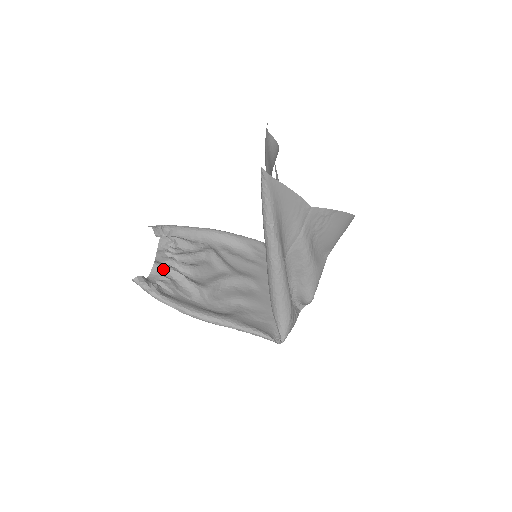
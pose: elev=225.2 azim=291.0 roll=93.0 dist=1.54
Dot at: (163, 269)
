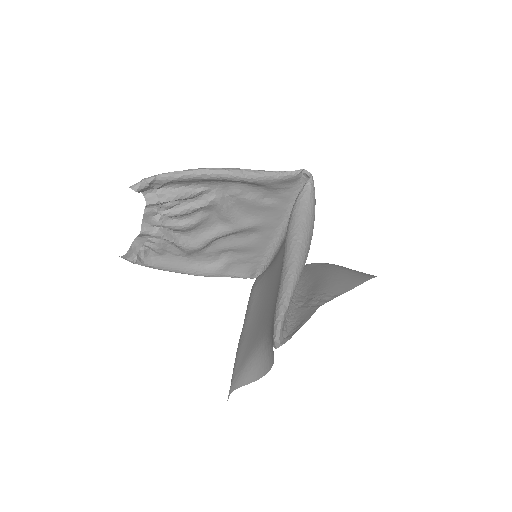
Dot at: (151, 236)
